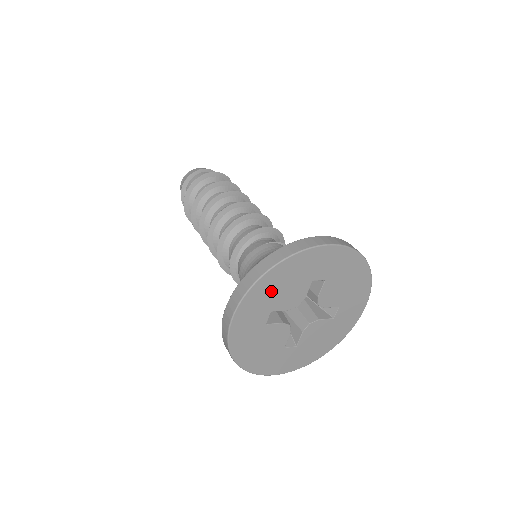
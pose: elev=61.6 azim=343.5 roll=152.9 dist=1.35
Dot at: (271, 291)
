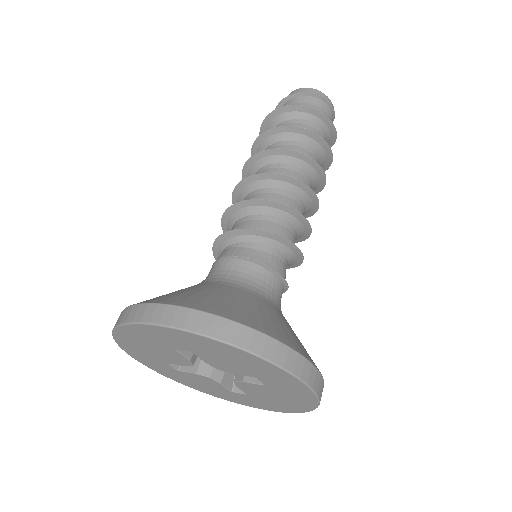
Dot at: (141, 349)
